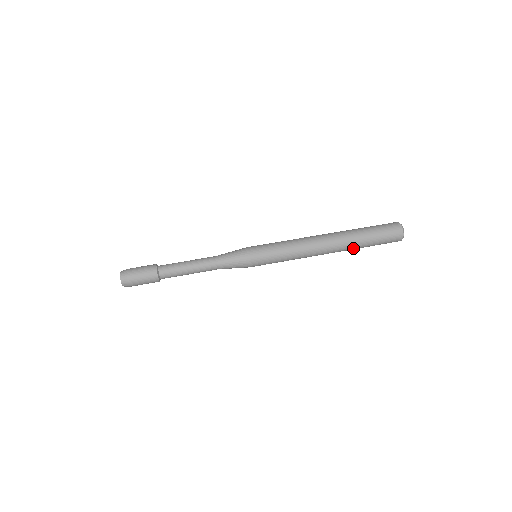
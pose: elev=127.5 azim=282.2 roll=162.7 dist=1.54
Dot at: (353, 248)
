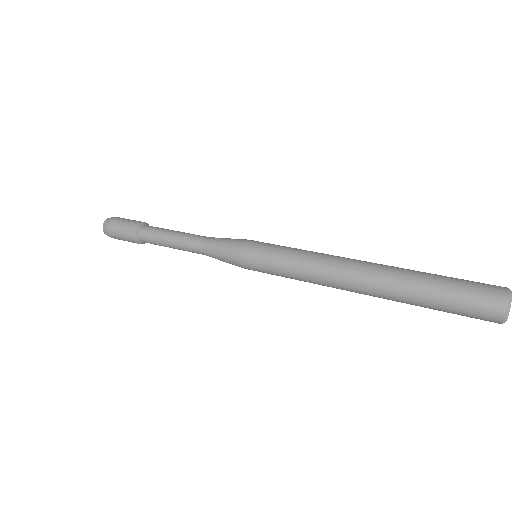
Dot at: (401, 301)
